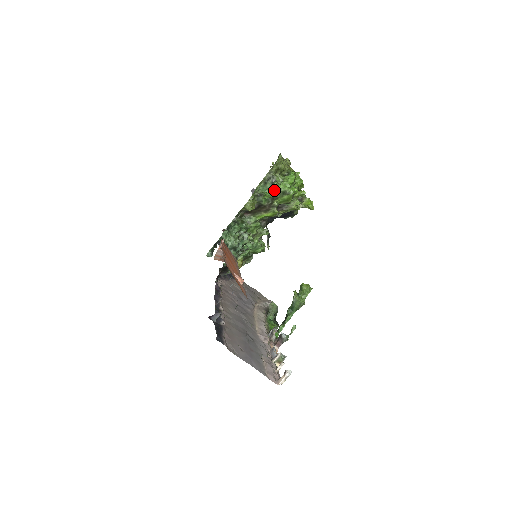
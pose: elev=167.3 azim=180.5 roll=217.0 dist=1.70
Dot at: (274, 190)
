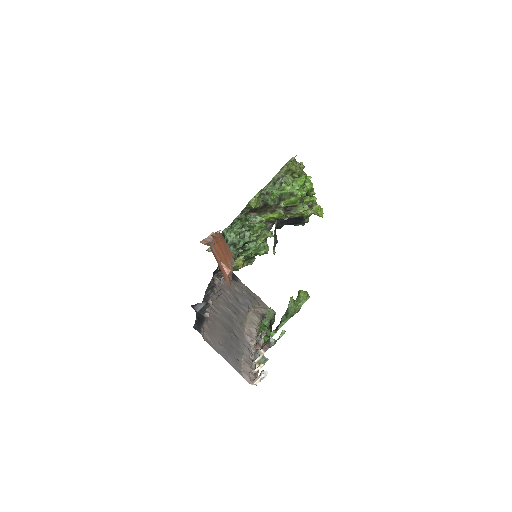
Dot at: (282, 190)
